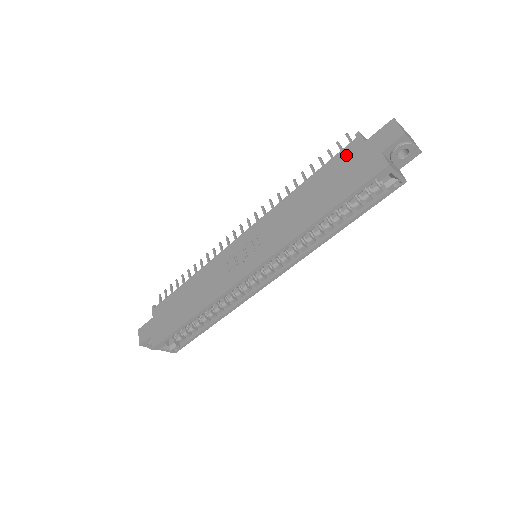
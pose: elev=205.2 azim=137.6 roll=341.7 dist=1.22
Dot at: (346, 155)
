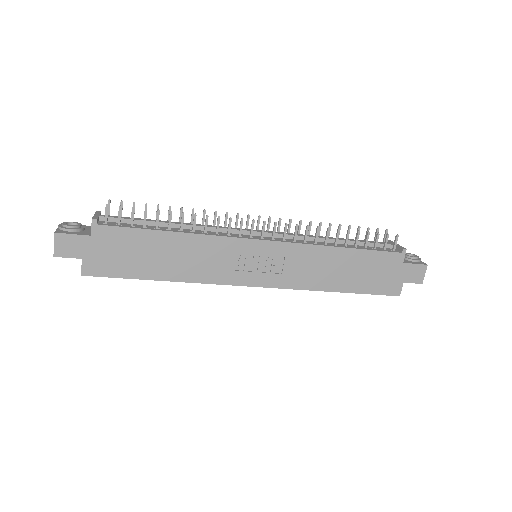
Dot at: (387, 260)
